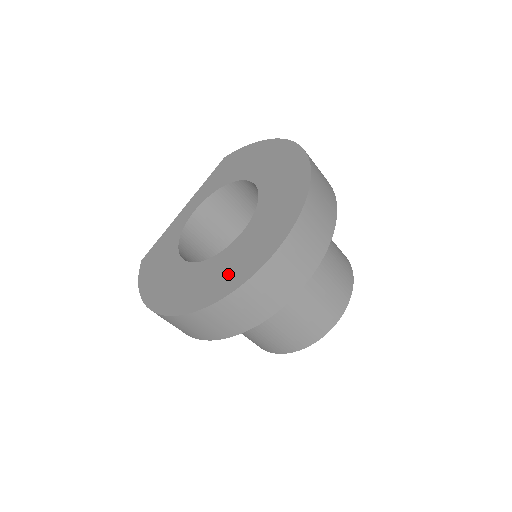
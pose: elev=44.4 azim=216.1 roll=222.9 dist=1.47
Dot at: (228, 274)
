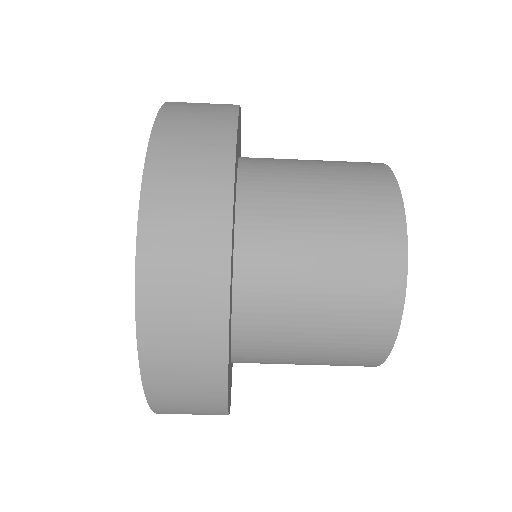
Dot at: occluded
